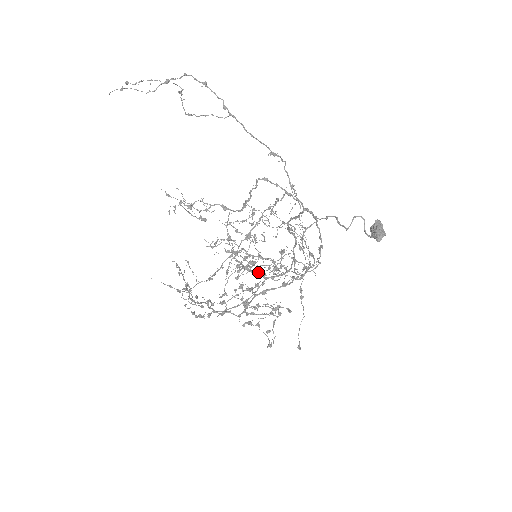
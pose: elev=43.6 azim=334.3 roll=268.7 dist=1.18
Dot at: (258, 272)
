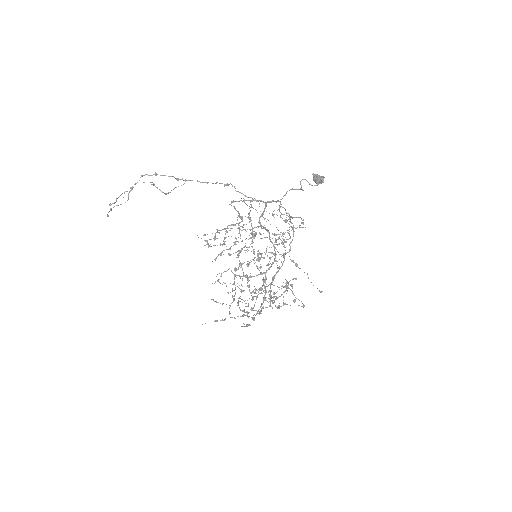
Dot at: occluded
